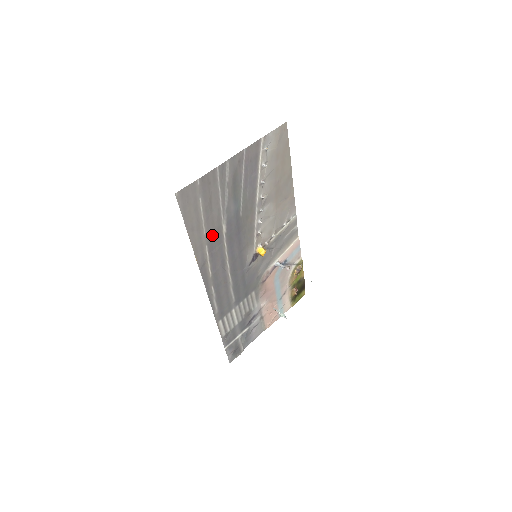
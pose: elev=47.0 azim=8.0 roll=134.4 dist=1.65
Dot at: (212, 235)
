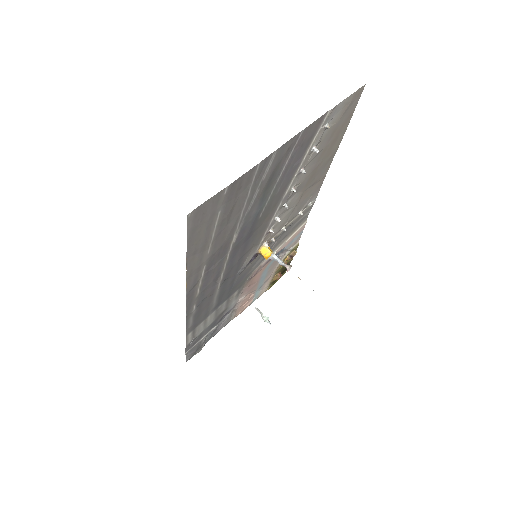
Dot at: (217, 251)
